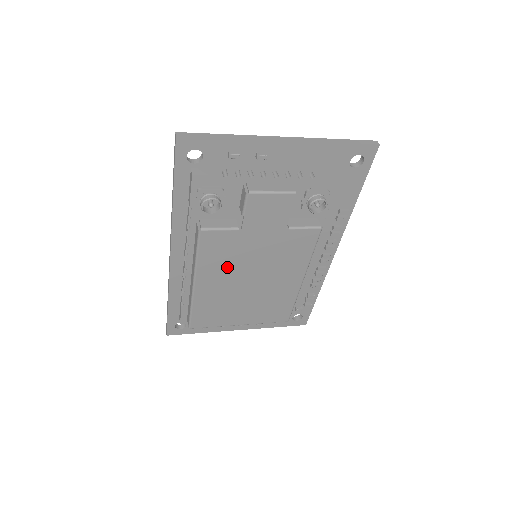
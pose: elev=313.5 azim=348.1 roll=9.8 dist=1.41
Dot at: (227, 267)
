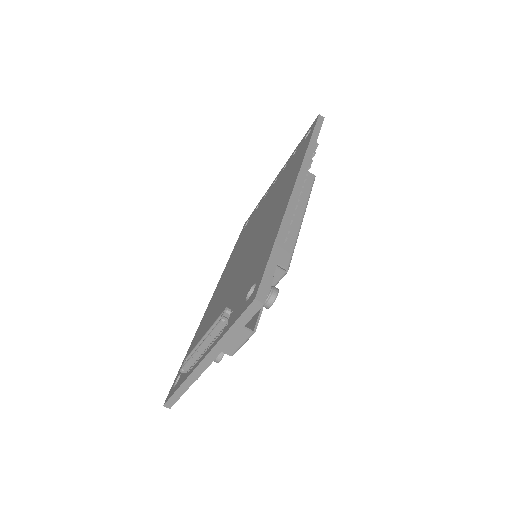
Dot at: occluded
